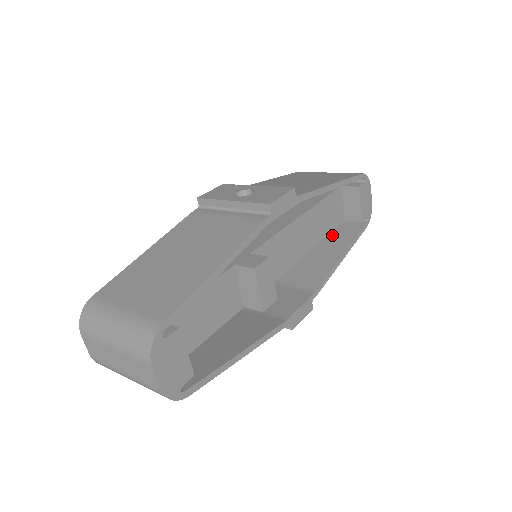
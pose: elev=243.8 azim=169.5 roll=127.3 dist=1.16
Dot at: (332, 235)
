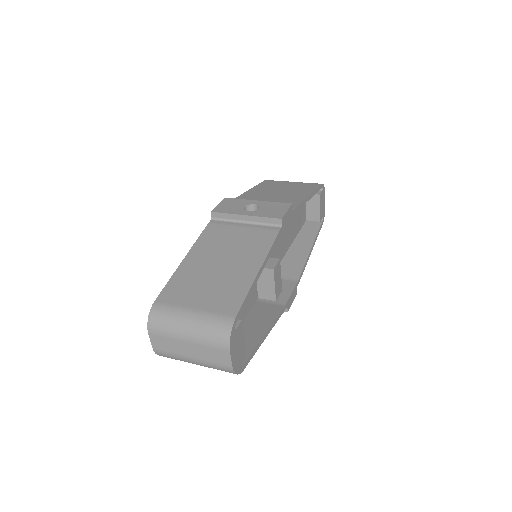
Dot at: occluded
